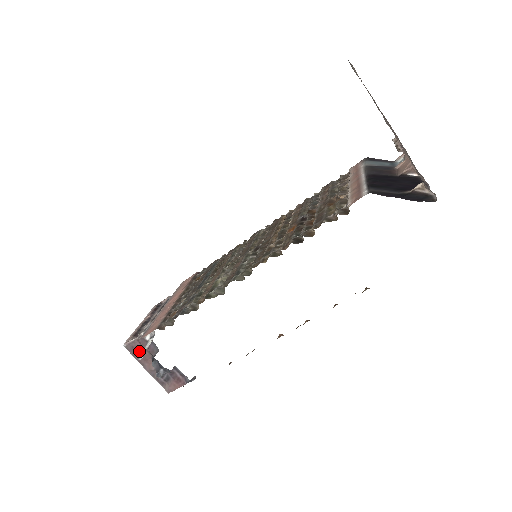
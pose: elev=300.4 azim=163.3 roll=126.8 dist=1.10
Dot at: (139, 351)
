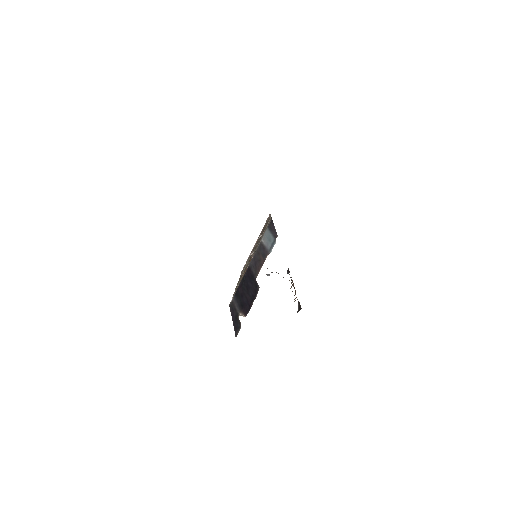
Dot at: occluded
